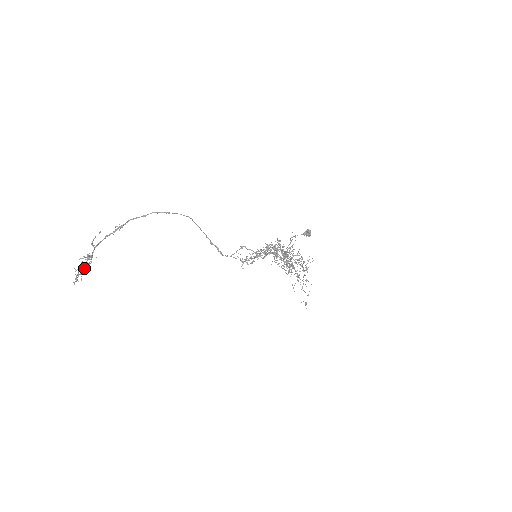
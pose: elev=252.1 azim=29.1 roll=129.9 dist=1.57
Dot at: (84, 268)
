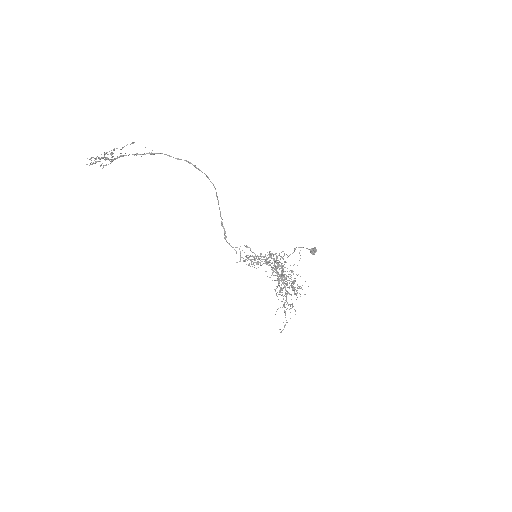
Dot at: (103, 157)
